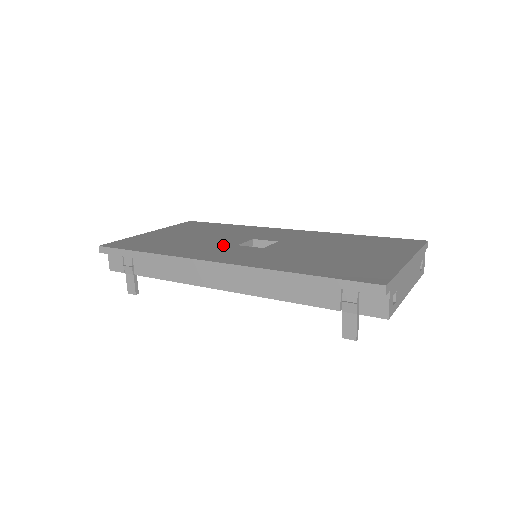
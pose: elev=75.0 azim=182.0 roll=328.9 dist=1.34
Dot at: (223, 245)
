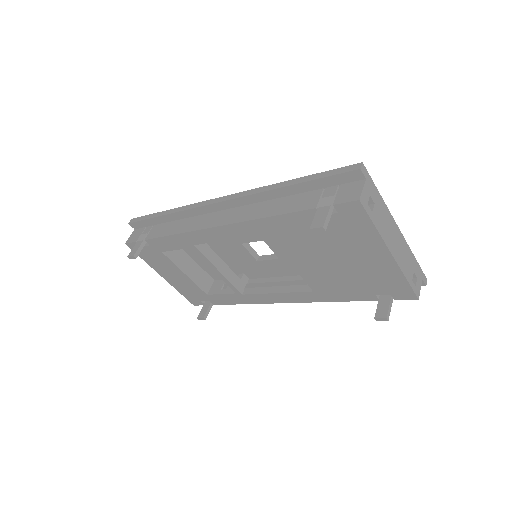
Dot at: occluded
